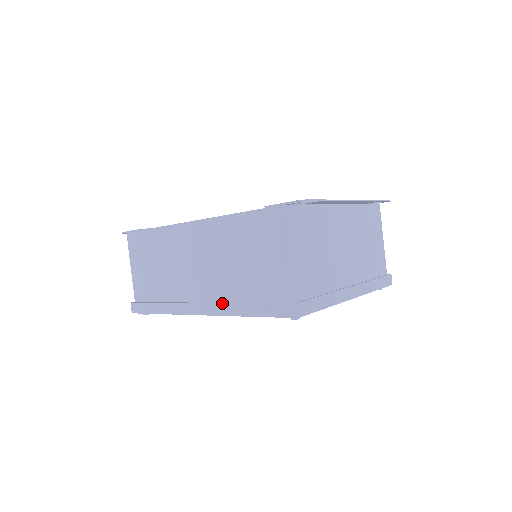
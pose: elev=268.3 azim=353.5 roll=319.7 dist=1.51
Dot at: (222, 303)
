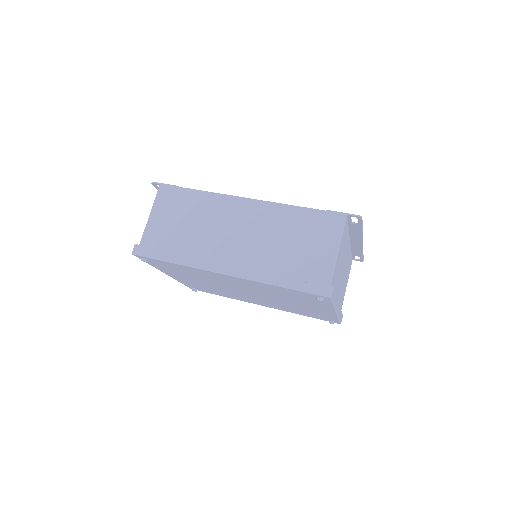
Dot at: (255, 269)
